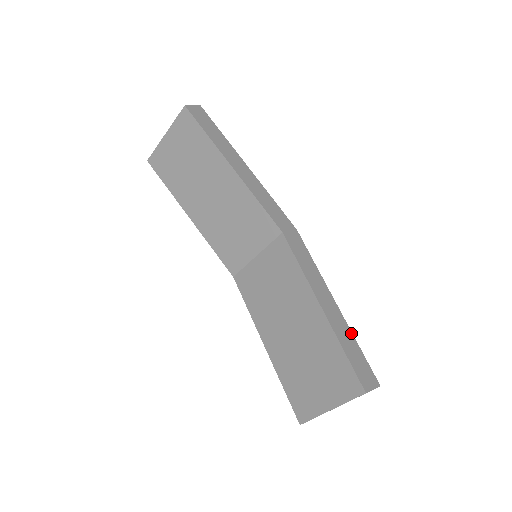
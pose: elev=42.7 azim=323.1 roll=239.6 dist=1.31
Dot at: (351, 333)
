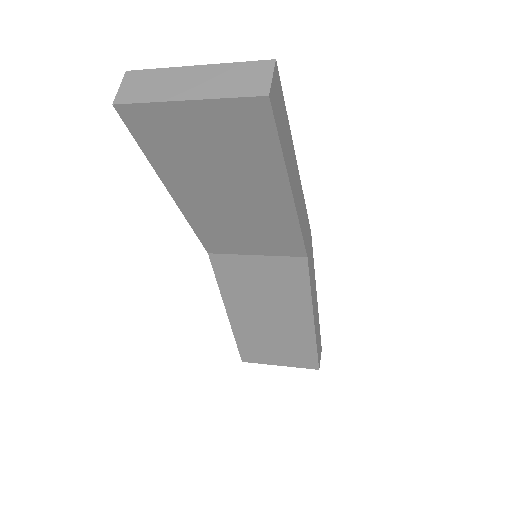
Dot at: occluded
